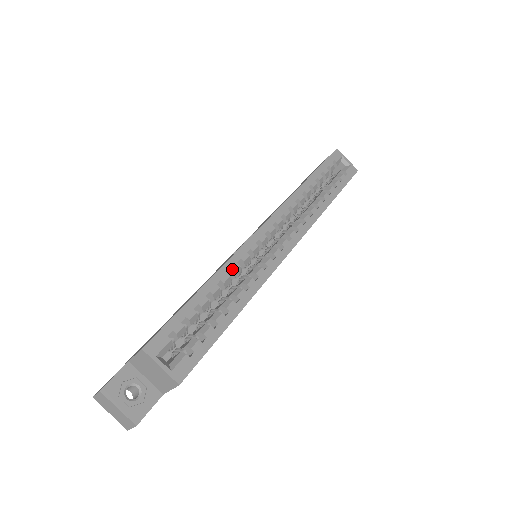
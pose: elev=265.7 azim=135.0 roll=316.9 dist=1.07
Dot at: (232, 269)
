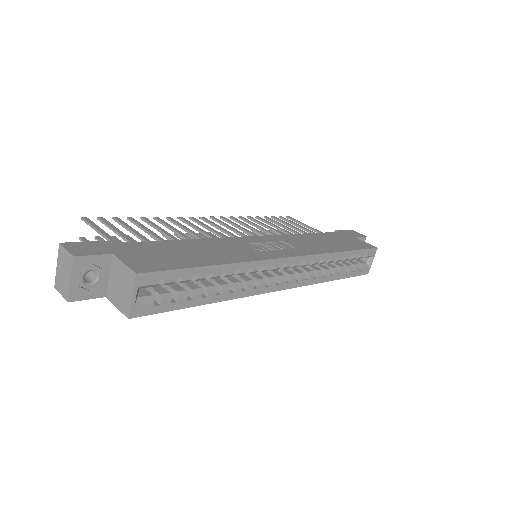
Dot at: (241, 270)
